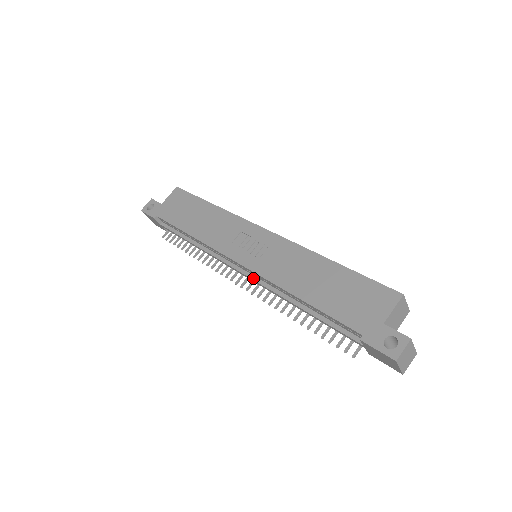
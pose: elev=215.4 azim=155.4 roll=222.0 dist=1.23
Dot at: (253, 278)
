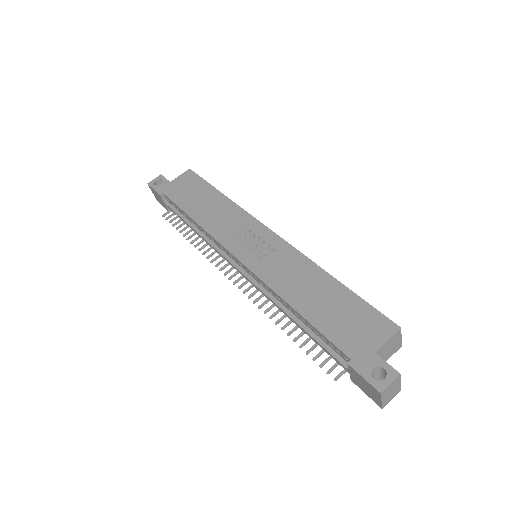
Dot at: (249, 277)
